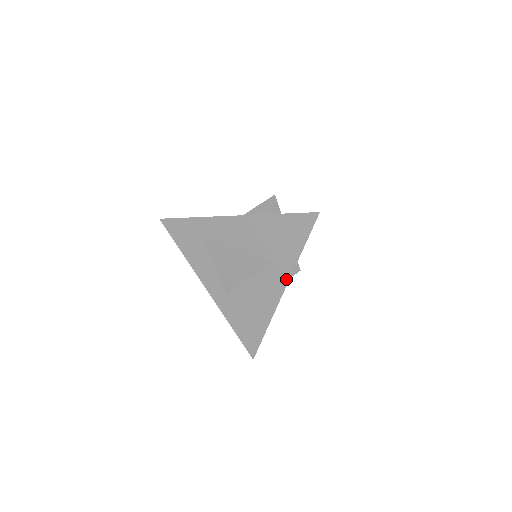
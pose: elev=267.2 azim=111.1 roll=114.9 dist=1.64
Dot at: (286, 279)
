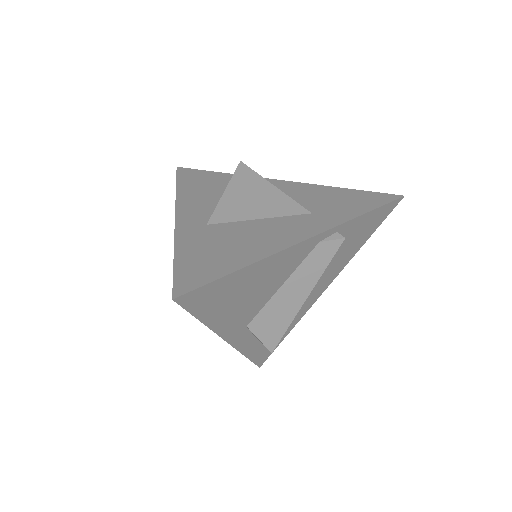
Dot at: (324, 228)
